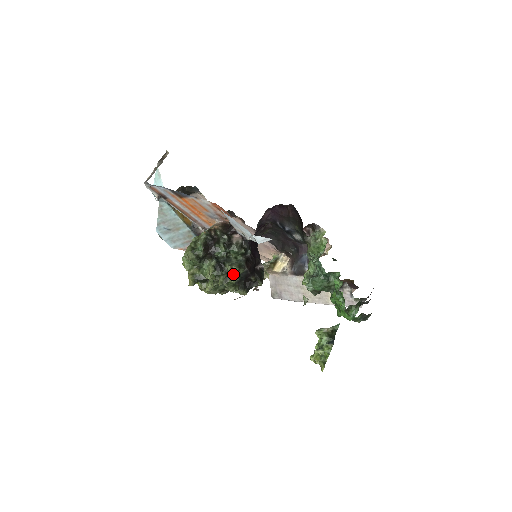
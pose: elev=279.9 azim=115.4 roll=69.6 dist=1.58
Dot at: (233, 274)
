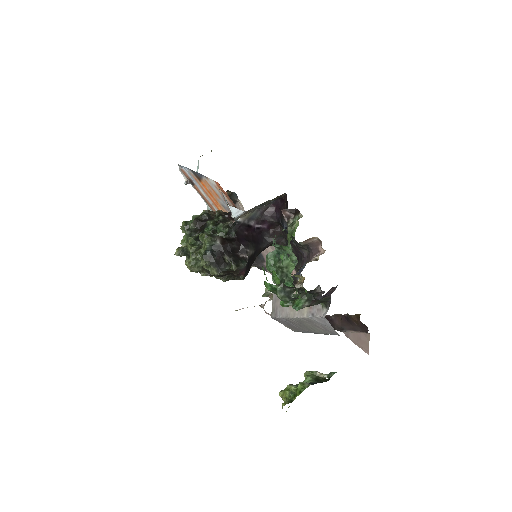
Dot at: (203, 242)
